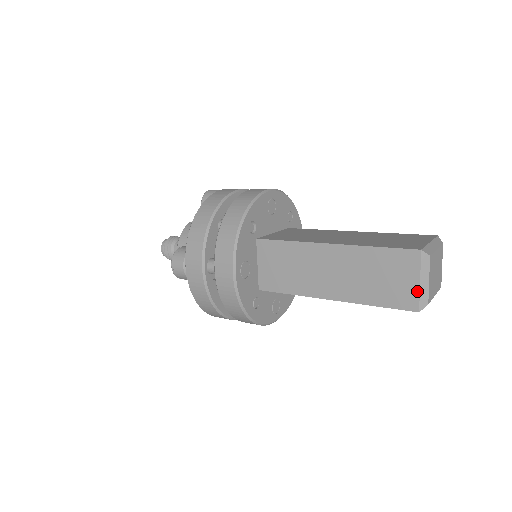
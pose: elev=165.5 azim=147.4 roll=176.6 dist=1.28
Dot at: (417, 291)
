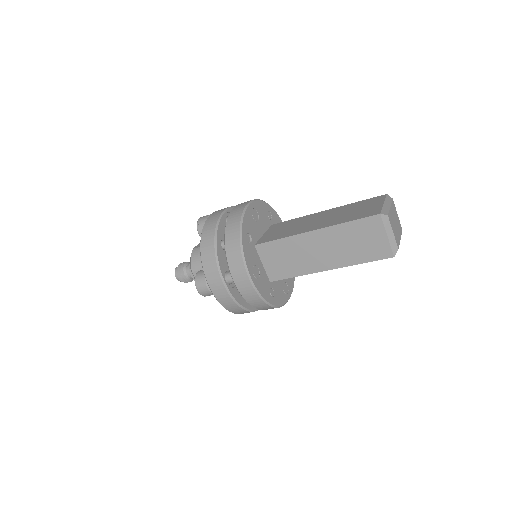
Dot at: (387, 243)
